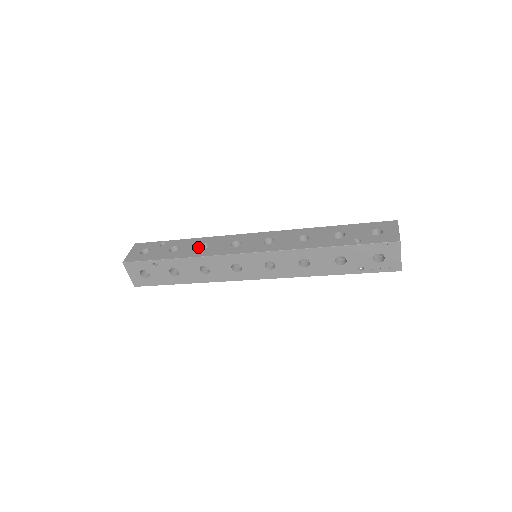
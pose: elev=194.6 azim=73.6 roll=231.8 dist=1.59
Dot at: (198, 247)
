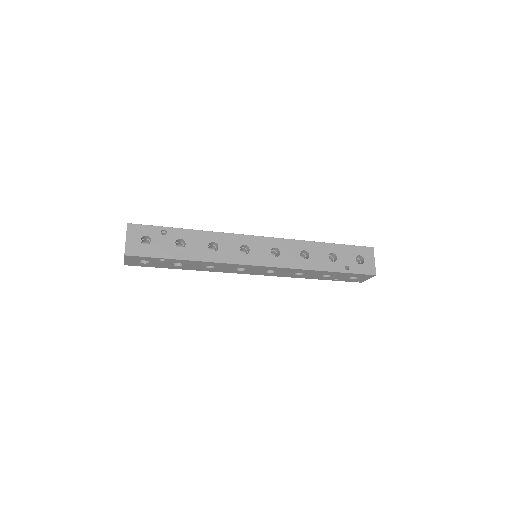
Dot at: (207, 247)
